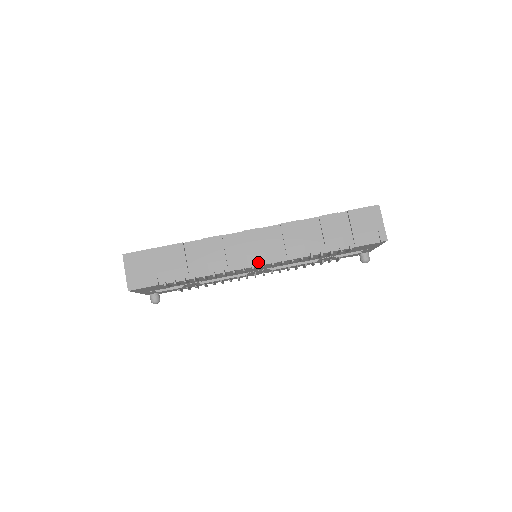
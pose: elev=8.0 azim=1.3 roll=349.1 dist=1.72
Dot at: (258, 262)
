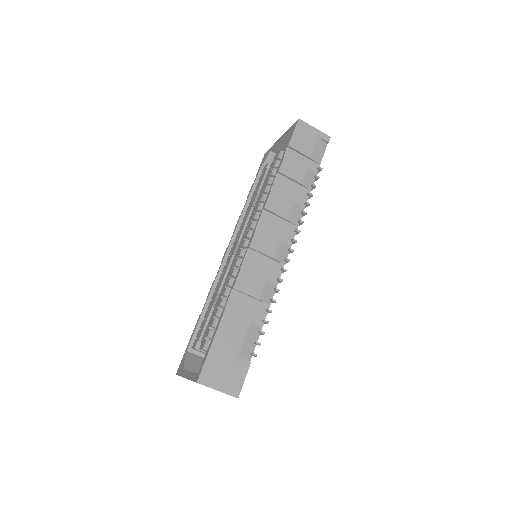
Dot at: (285, 253)
